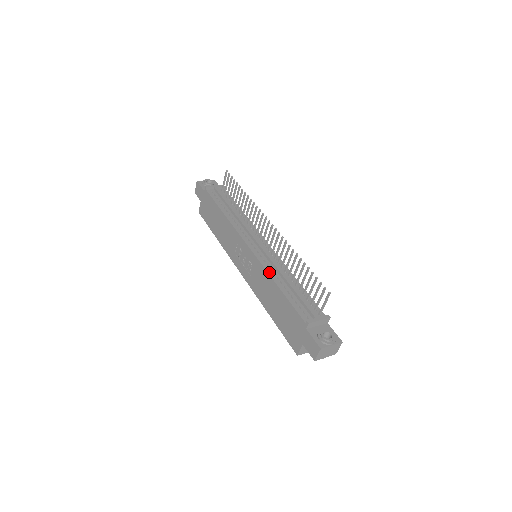
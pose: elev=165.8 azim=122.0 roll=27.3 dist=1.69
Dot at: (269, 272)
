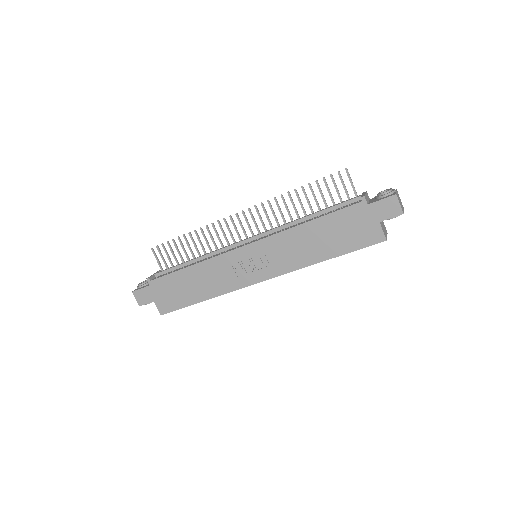
Dot at: (286, 229)
